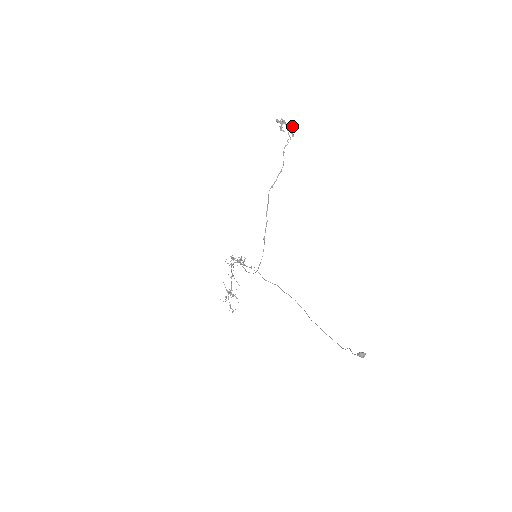
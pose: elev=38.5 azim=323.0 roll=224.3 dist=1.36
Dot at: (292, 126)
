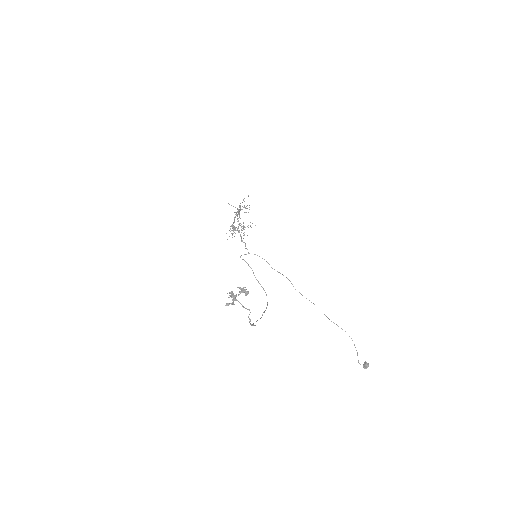
Dot at: (243, 291)
